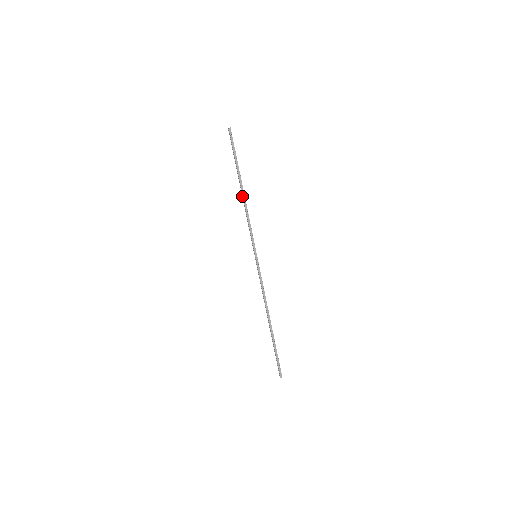
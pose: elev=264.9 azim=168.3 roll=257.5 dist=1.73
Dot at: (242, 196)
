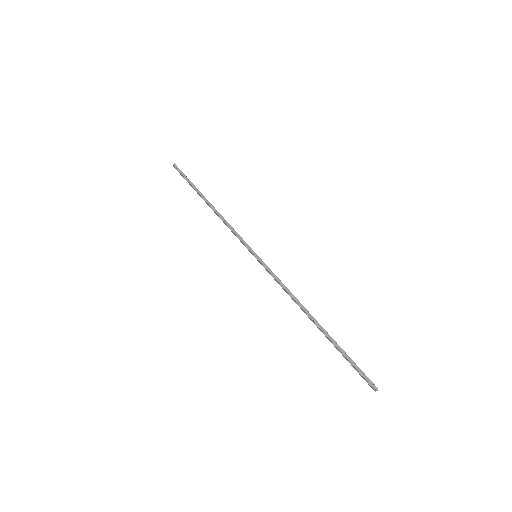
Dot at: occluded
